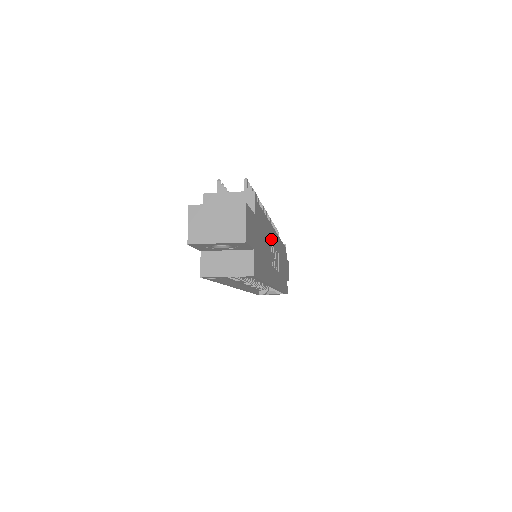
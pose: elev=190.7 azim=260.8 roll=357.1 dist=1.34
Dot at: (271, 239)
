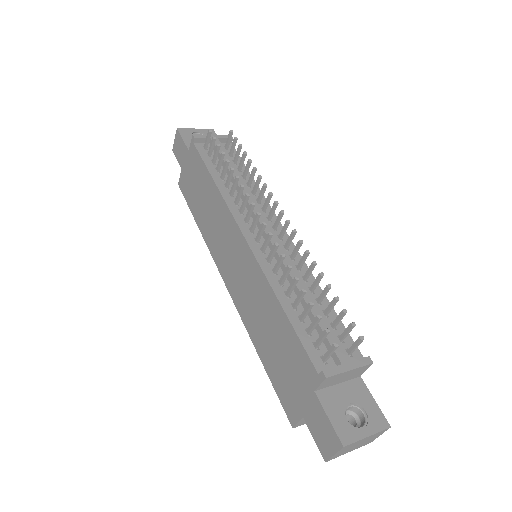
Dot at: occluded
